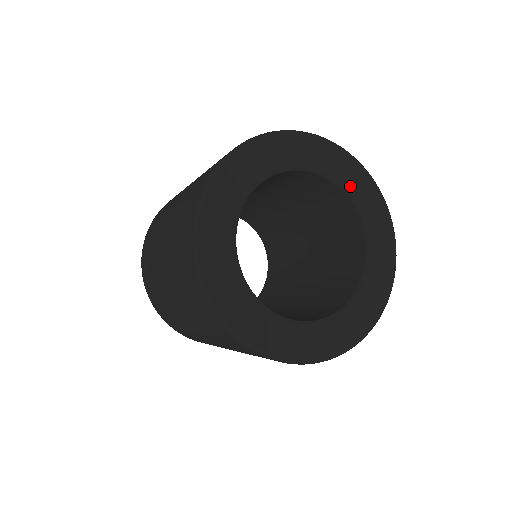
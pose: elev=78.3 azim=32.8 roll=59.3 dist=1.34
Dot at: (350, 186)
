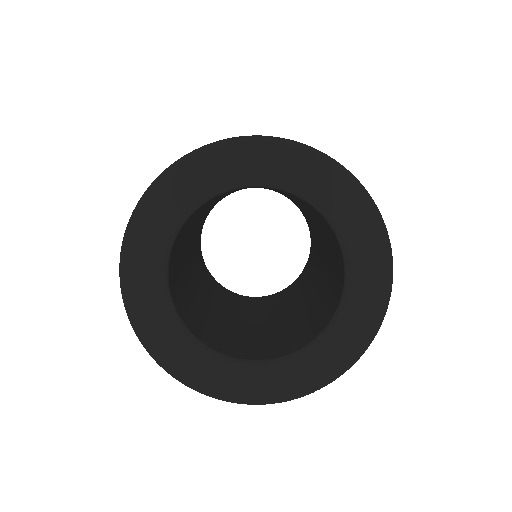
Dot at: (230, 179)
